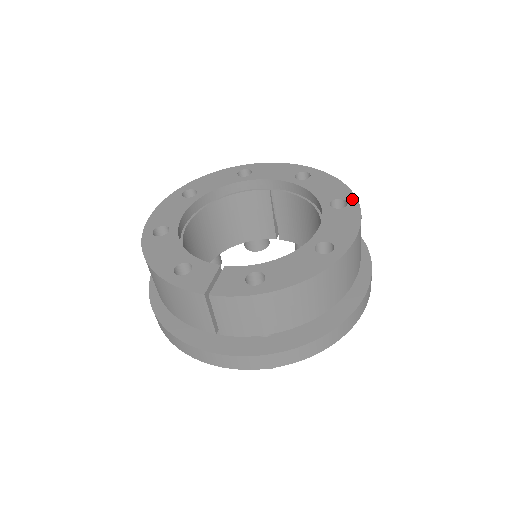
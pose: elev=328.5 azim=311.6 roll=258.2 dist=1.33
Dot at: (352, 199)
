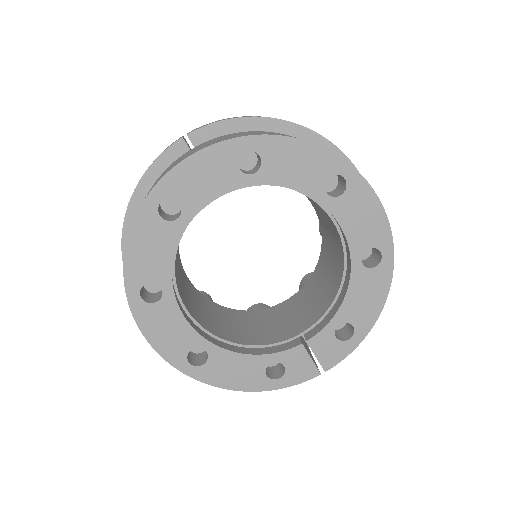
Dot at: (344, 168)
